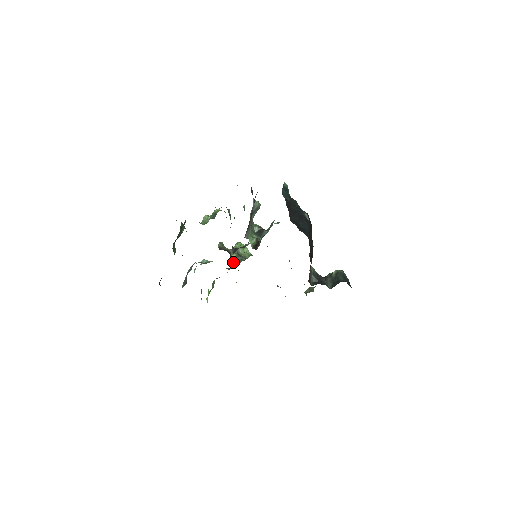
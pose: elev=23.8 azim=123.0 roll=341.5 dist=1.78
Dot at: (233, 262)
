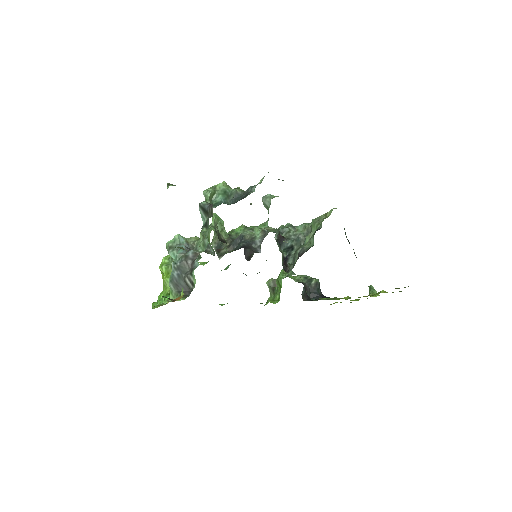
Dot at: (214, 246)
